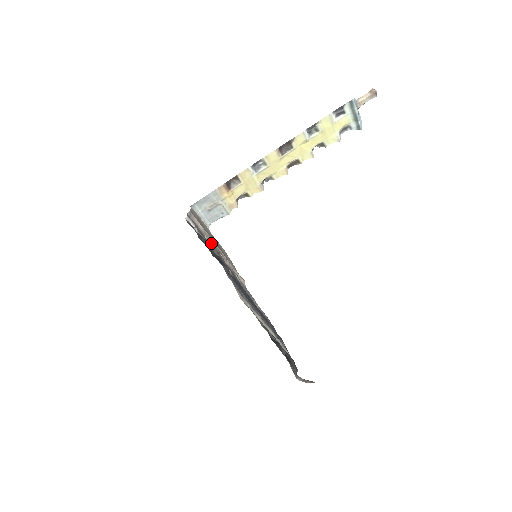
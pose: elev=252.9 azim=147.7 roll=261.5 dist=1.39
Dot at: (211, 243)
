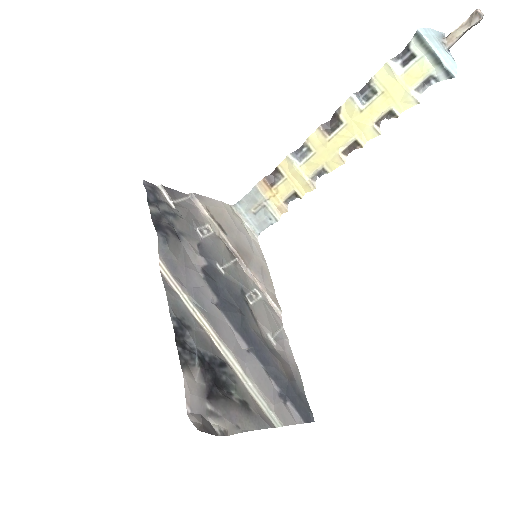
Dot at: (221, 238)
